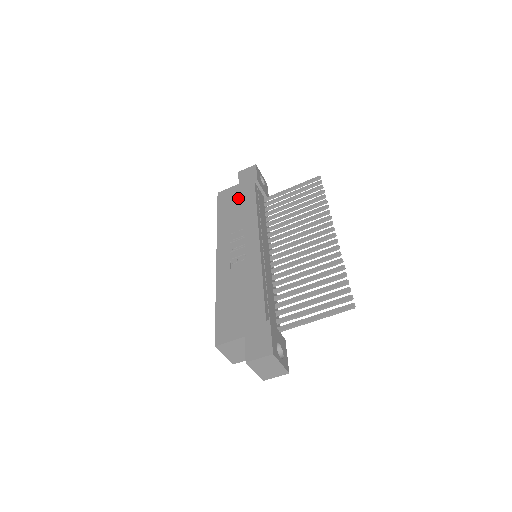
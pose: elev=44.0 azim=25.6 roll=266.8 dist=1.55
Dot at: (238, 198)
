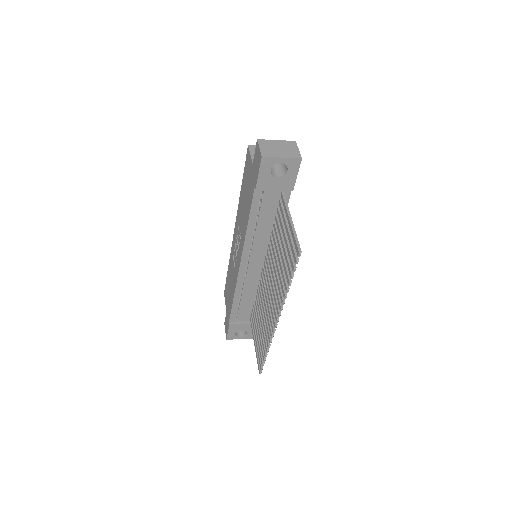
Dot at: (247, 188)
